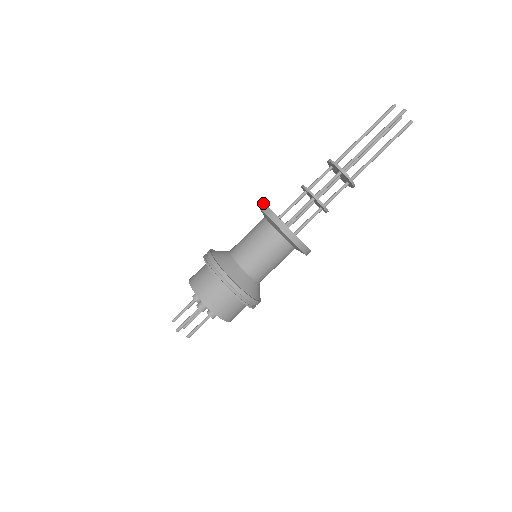
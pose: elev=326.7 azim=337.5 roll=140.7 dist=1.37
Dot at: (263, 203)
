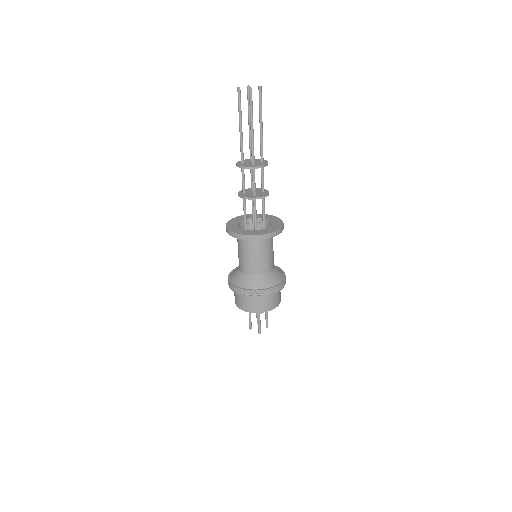
Dot at: (231, 232)
